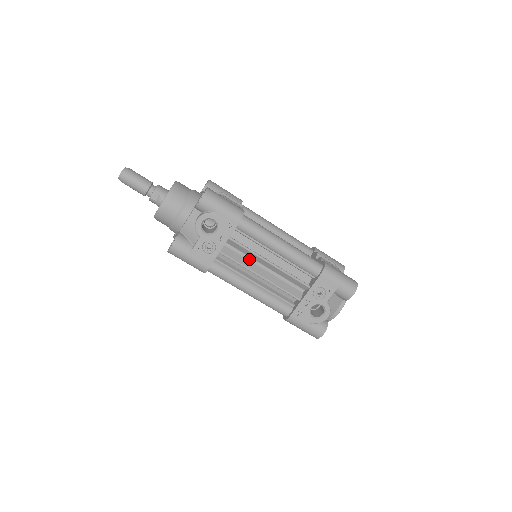
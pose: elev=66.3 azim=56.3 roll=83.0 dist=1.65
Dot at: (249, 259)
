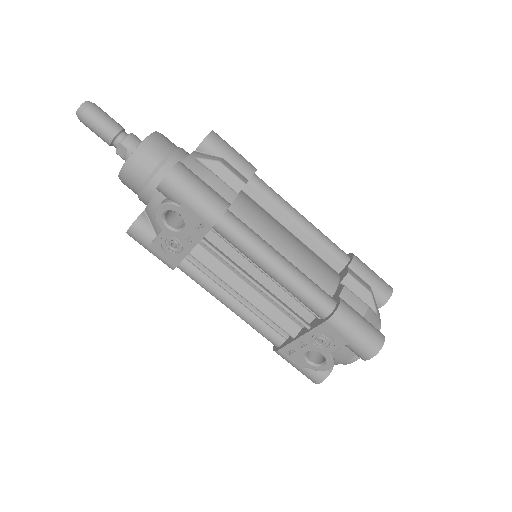
Dot at: (232, 269)
